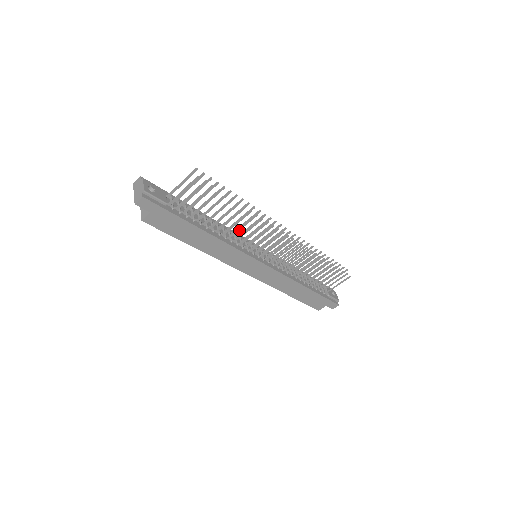
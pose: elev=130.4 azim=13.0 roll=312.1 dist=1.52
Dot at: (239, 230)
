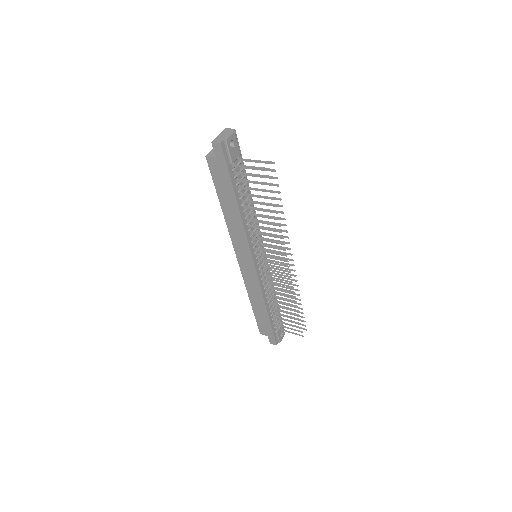
Dot at: occluded
